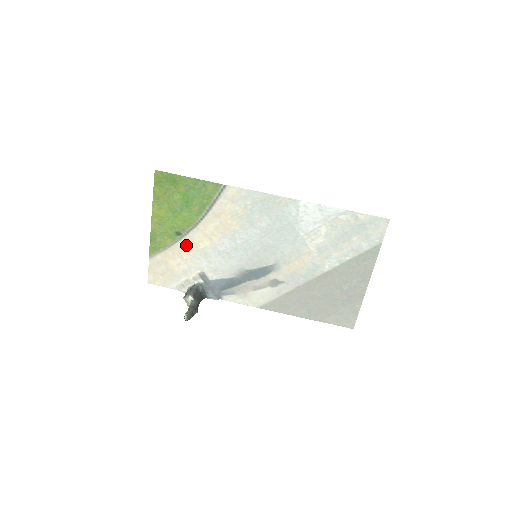
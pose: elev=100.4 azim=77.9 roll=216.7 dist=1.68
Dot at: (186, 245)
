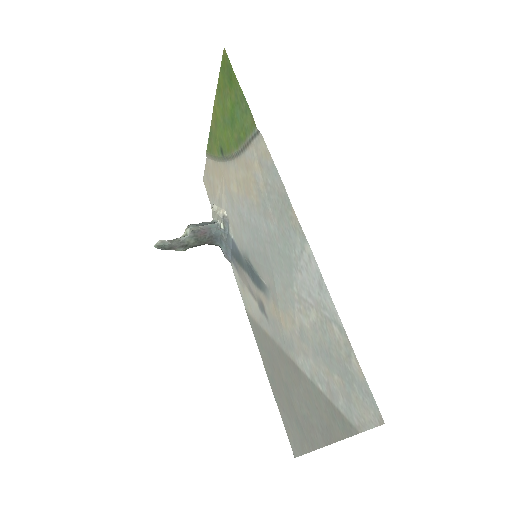
Dot at: (225, 172)
